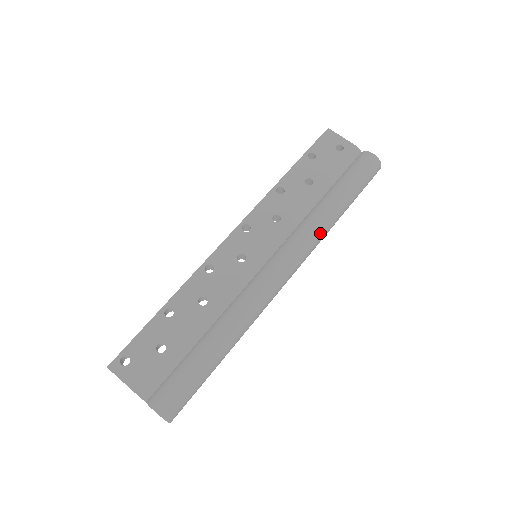
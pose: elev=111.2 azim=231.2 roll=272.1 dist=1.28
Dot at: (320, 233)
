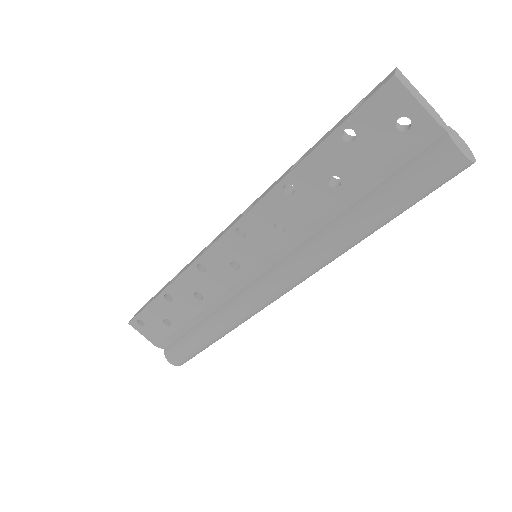
Dot at: (335, 257)
